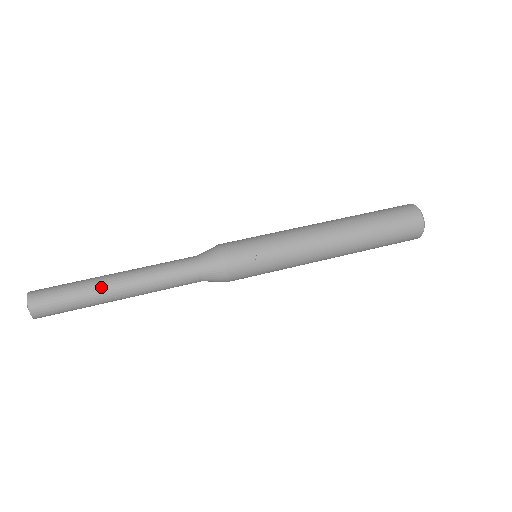
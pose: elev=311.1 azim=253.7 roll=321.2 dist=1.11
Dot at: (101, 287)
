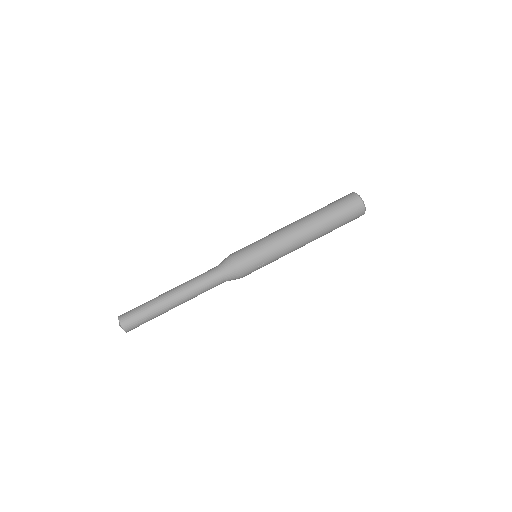
Dot at: (167, 310)
